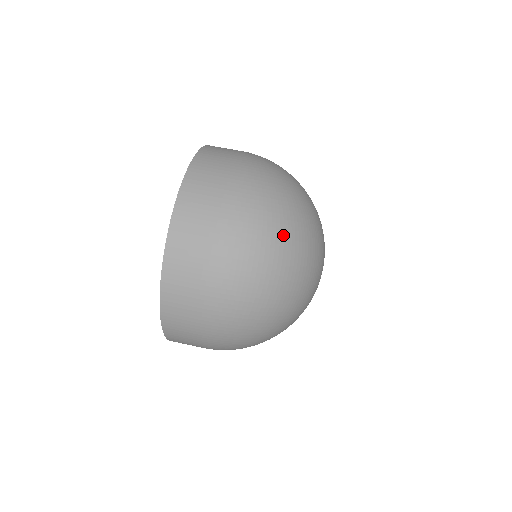
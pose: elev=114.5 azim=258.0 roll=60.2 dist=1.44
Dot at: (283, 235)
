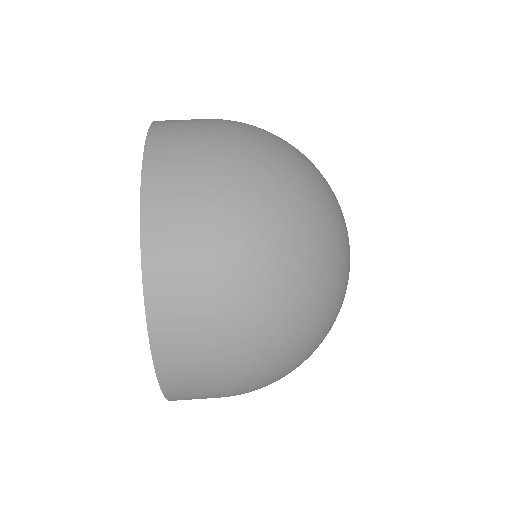
Dot at: (306, 227)
